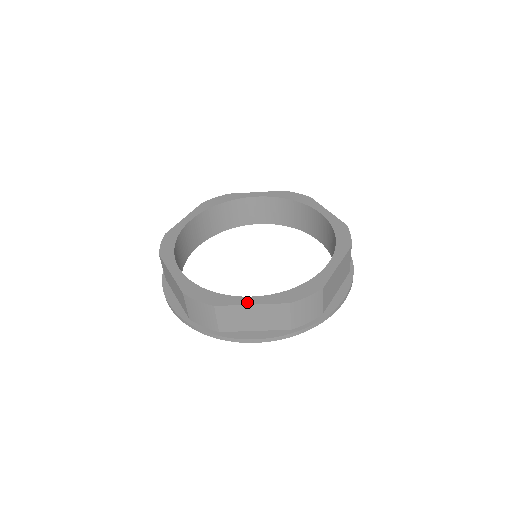
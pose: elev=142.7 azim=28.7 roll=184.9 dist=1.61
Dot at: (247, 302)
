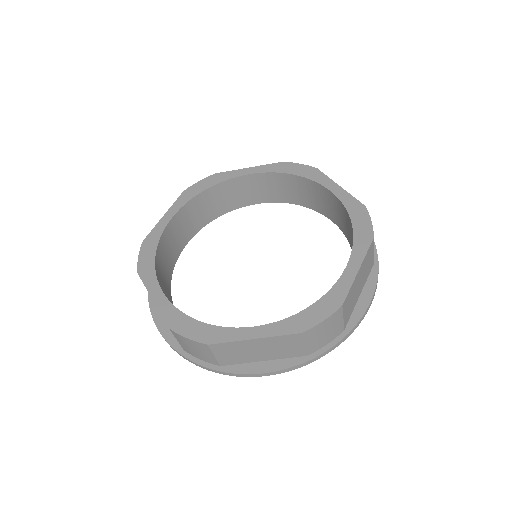
Dot at: (248, 336)
